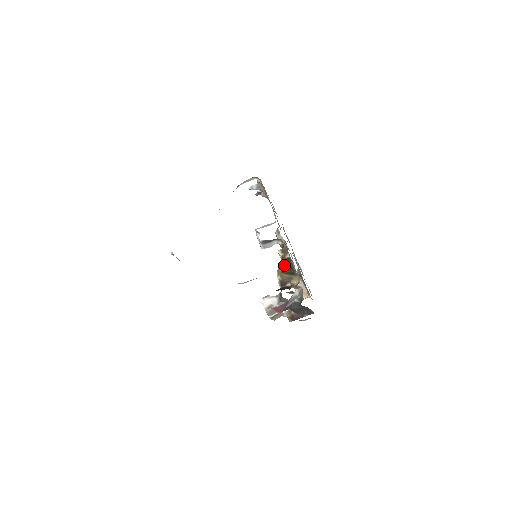
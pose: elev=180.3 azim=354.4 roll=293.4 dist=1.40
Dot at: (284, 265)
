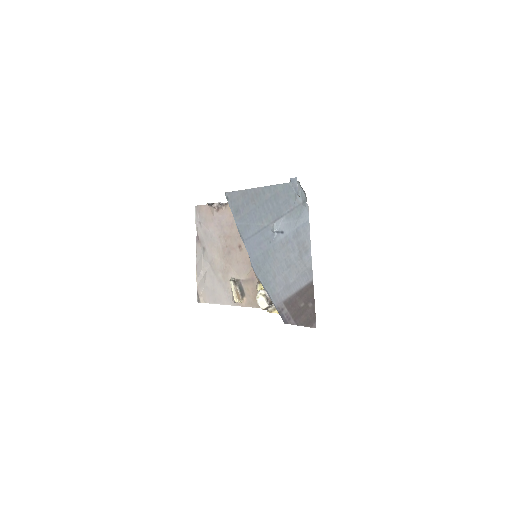
Dot at: occluded
